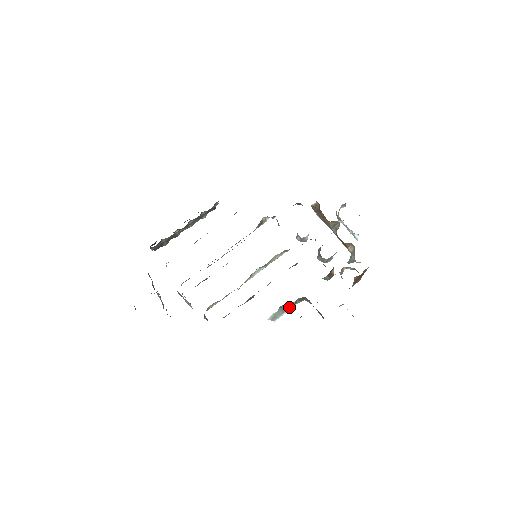
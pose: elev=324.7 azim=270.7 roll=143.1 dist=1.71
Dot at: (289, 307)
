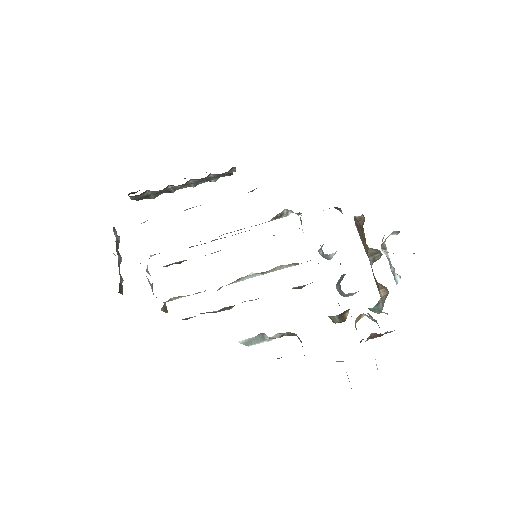
Dot at: (272, 338)
